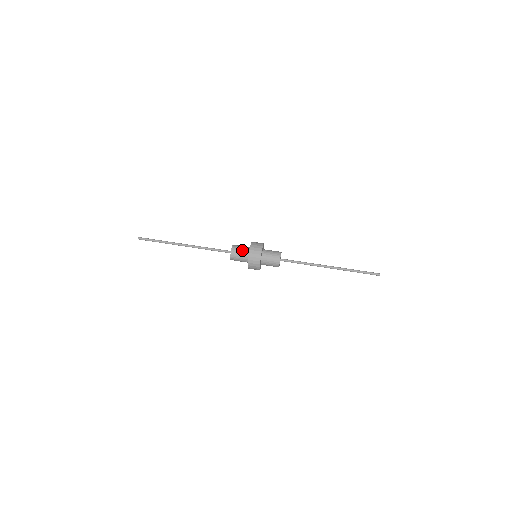
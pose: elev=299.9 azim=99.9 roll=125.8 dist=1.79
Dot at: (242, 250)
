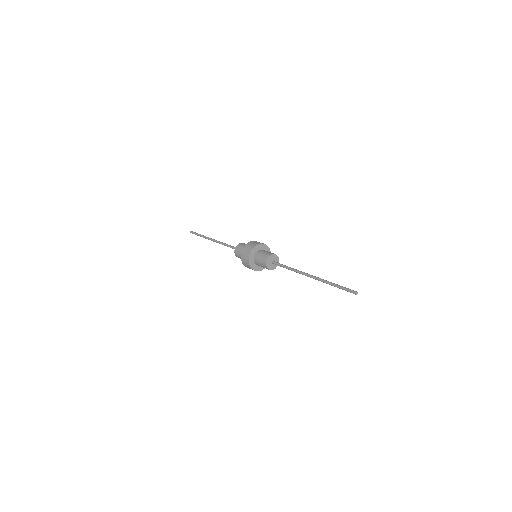
Dot at: occluded
